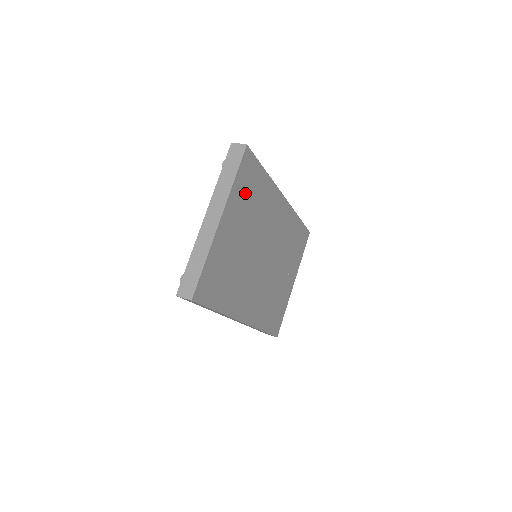
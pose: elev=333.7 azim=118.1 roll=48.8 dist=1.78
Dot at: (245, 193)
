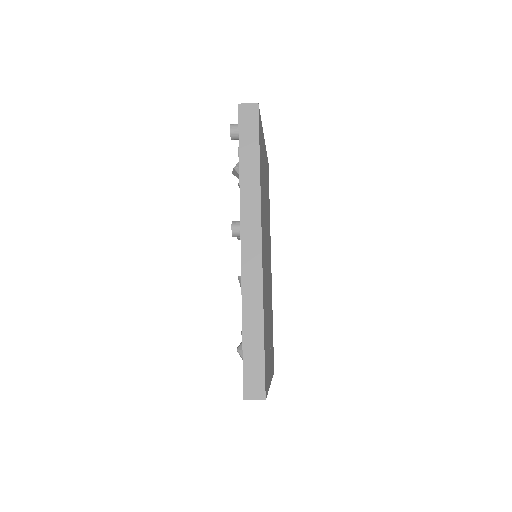
Dot at: (267, 177)
